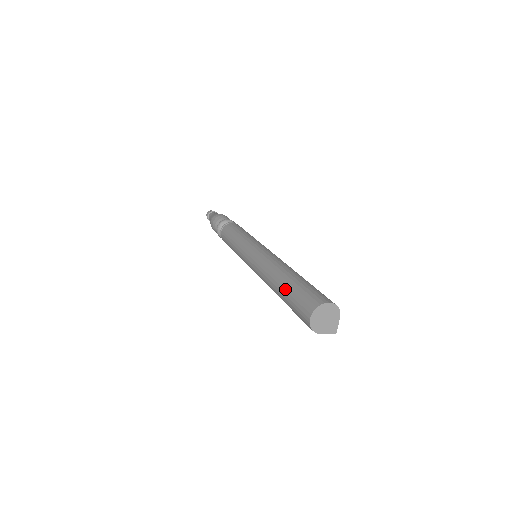
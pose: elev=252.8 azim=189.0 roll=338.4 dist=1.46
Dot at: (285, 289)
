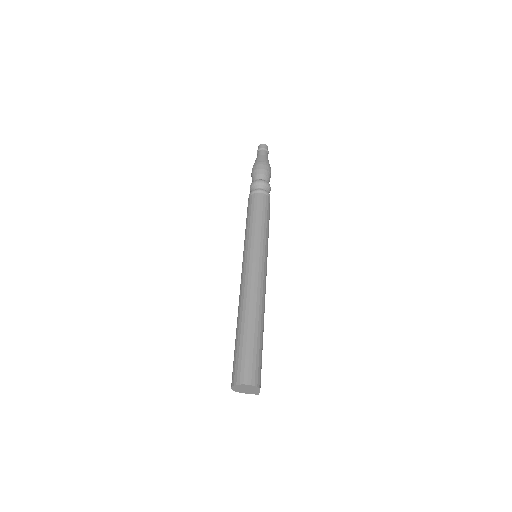
Dot at: (236, 338)
